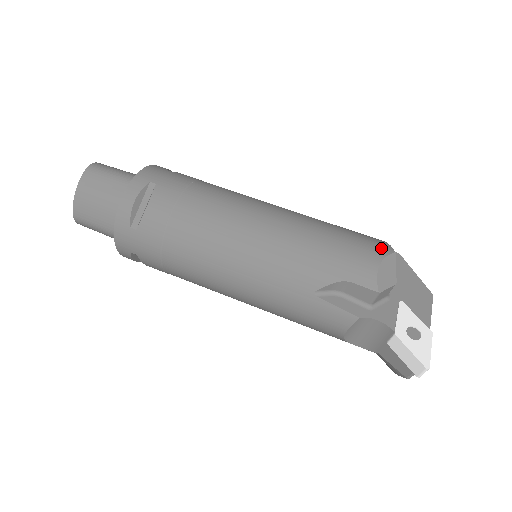
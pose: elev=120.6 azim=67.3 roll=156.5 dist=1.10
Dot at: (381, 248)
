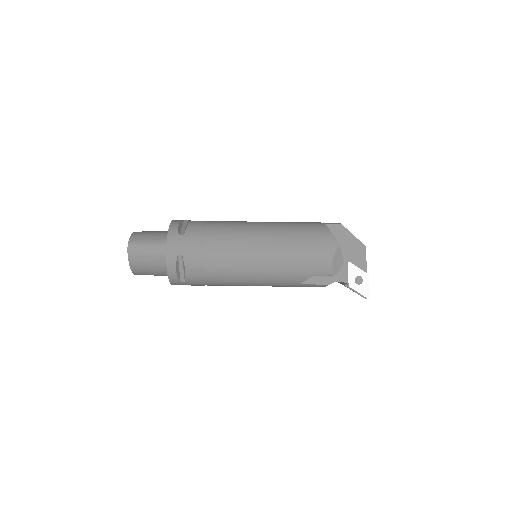
Dot at: (331, 246)
